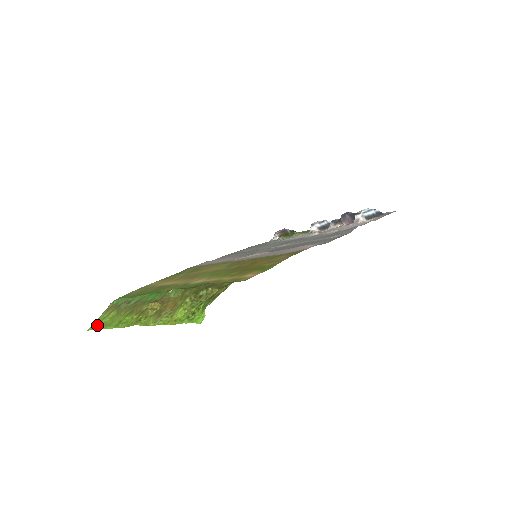
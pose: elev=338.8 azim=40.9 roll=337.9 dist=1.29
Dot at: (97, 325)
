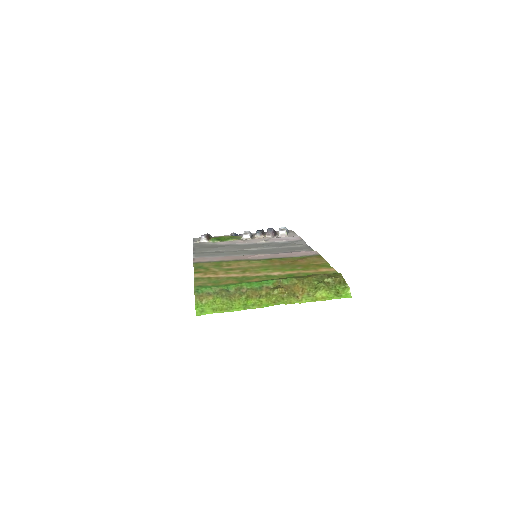
Dot at: (209, 310)
